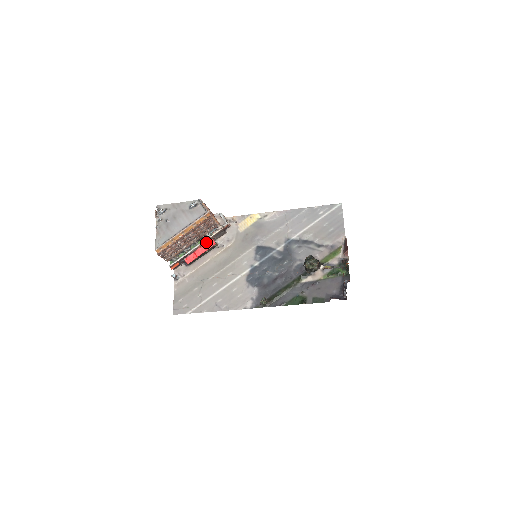
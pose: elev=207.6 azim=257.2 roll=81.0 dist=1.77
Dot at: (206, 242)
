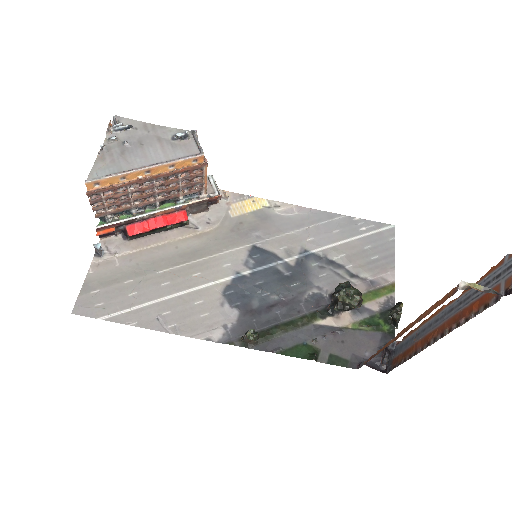
Dot at: (173, 211)
